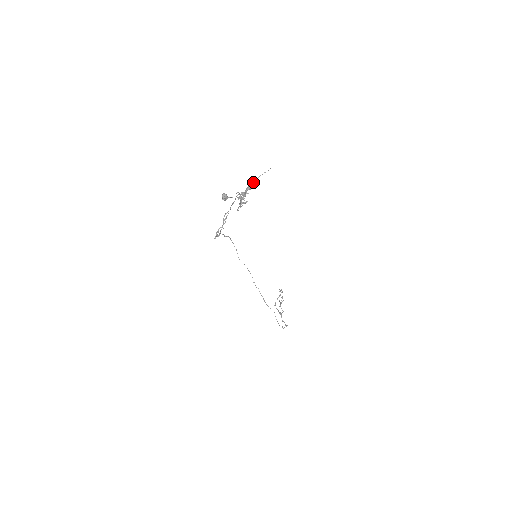
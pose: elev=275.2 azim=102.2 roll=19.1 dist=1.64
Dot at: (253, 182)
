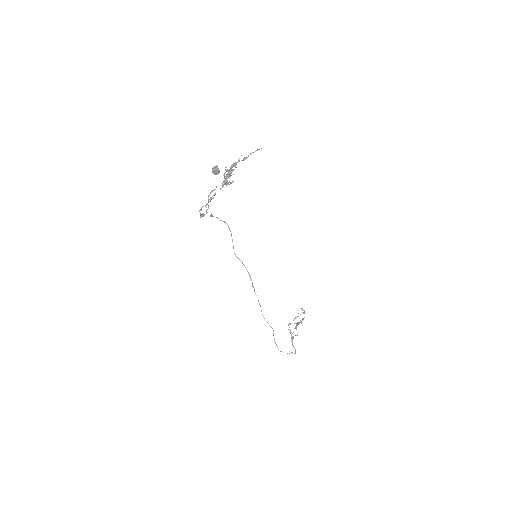
Dot at: (243, 159)
